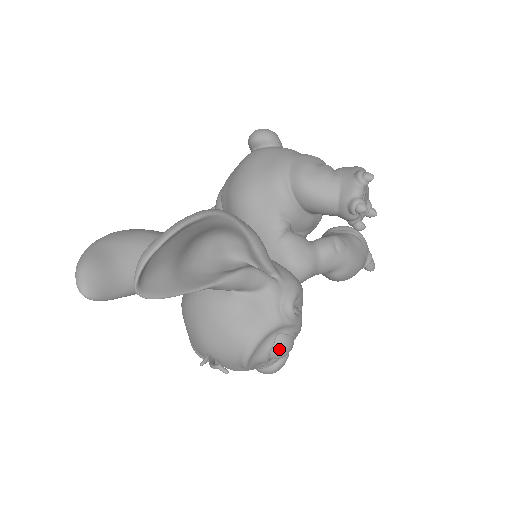
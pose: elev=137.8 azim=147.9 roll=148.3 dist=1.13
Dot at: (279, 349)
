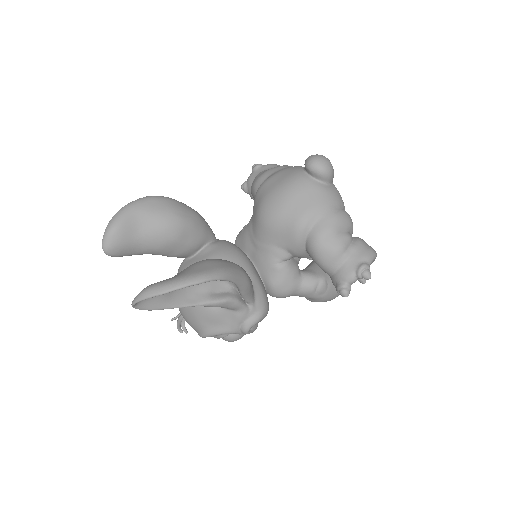
Dot at: (228, 339)
